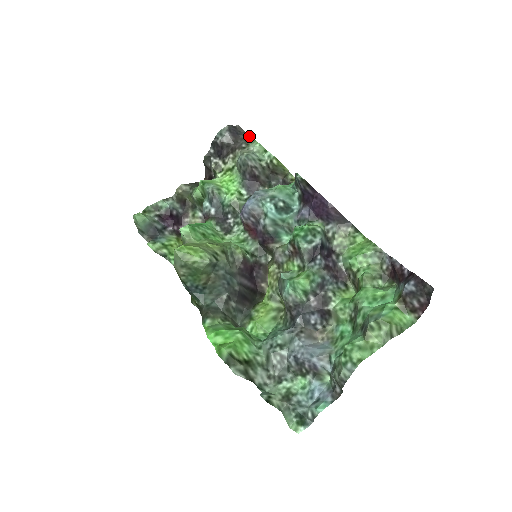
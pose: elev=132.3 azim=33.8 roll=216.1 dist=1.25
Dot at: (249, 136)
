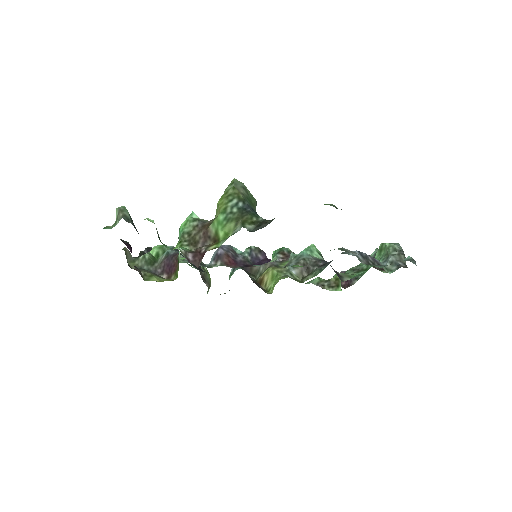
Dot at: occluded
